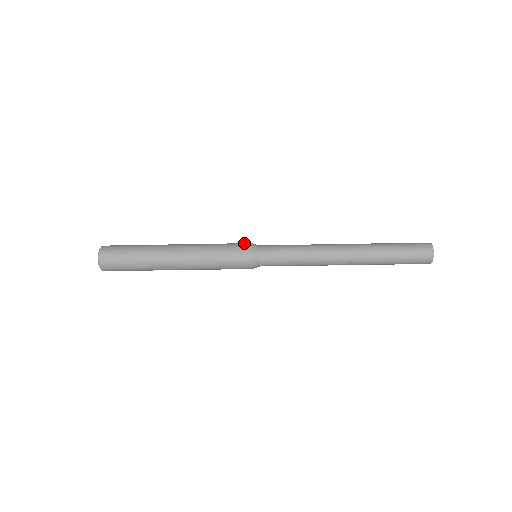
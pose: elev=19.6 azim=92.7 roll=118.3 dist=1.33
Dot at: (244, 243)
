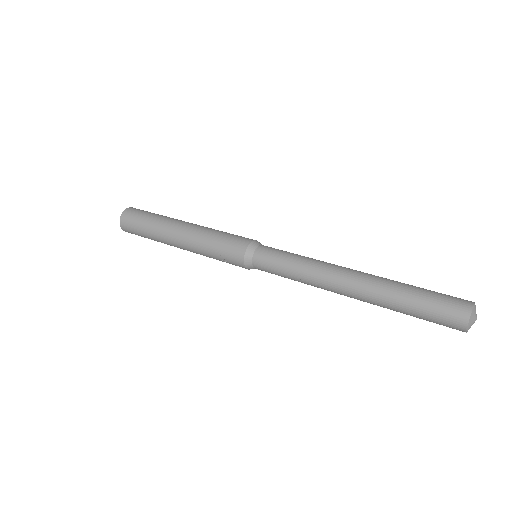
Dot at: (241, 242)
